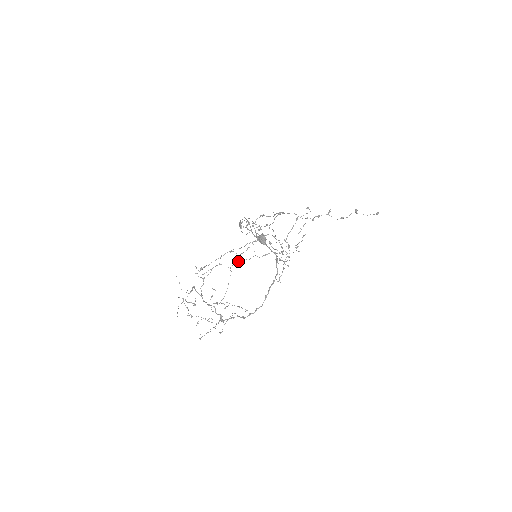
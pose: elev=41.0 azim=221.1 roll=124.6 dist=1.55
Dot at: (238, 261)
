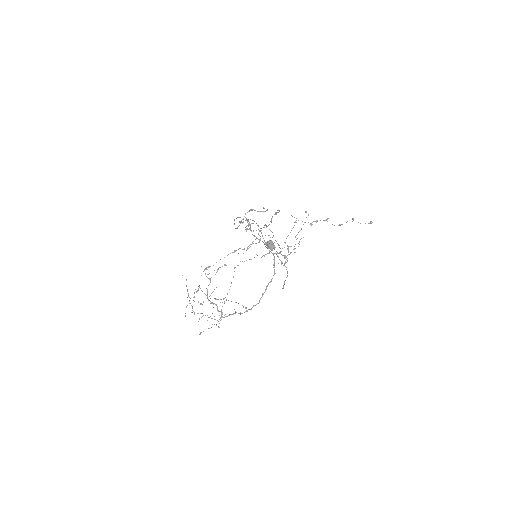
Dot at: occluded
